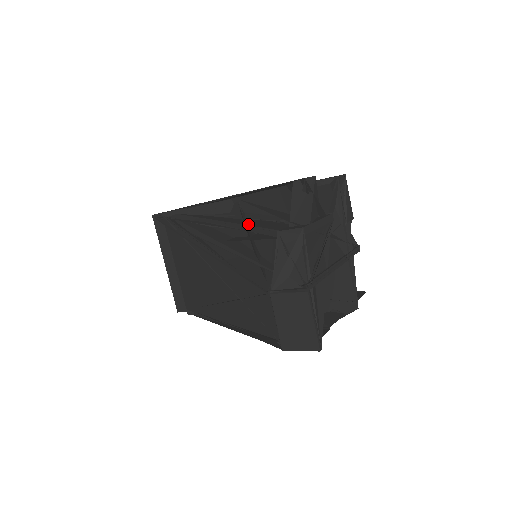
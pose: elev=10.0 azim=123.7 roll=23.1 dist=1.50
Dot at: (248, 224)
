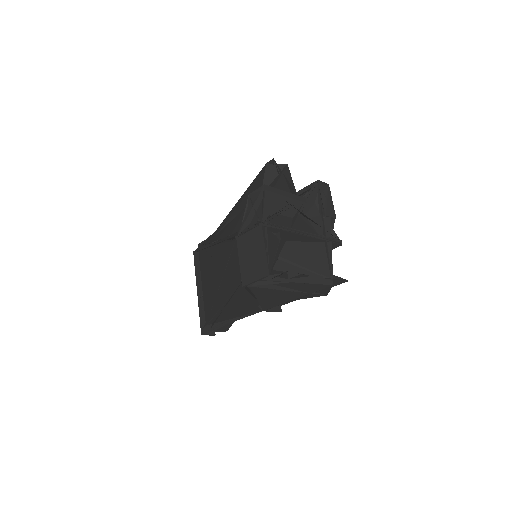
Dot at: (240, 212)
